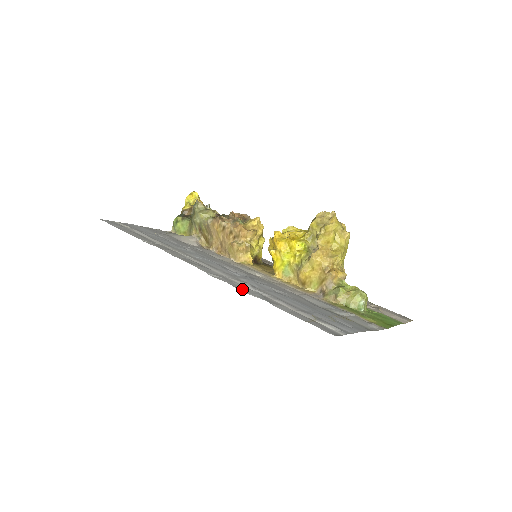
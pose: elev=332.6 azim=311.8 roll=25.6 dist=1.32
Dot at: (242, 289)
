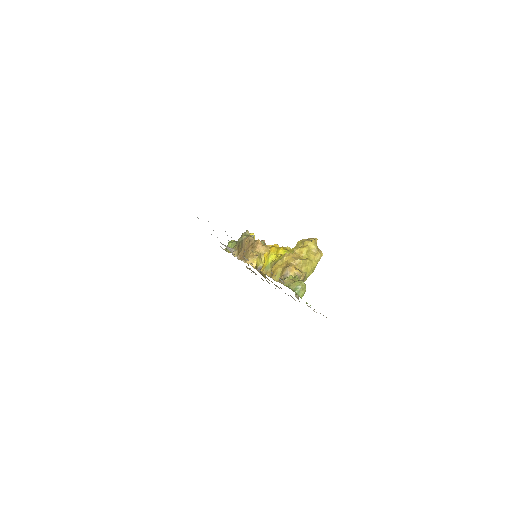
Dot at: occluded
